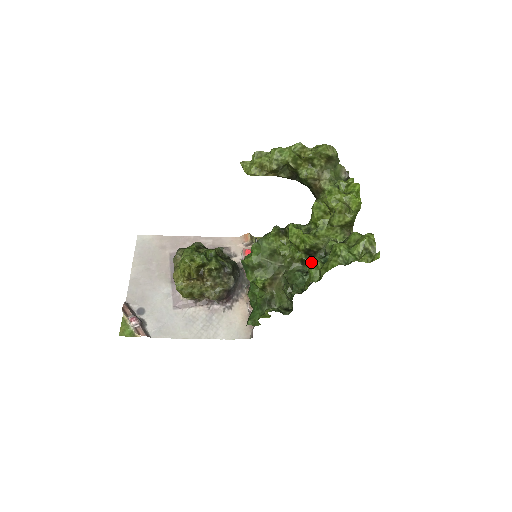
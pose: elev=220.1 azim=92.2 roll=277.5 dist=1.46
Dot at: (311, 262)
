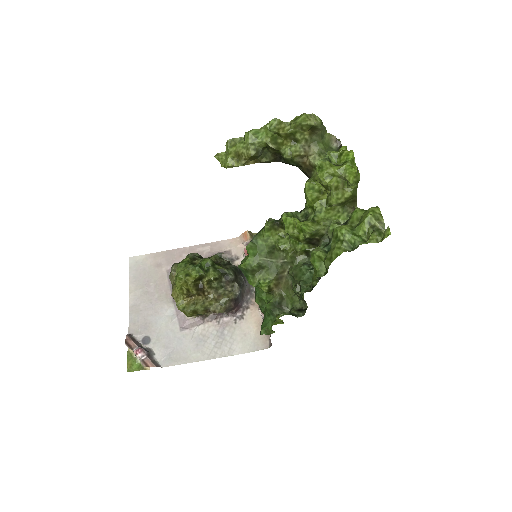
Dot at: (313, 254)
